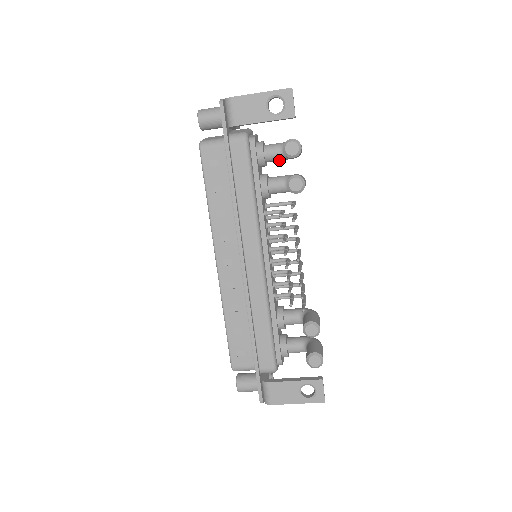
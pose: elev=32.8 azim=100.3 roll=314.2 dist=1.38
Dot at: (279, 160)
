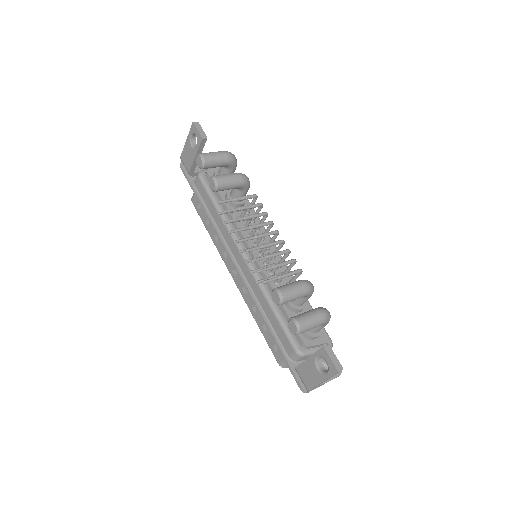
Dot at: occluded
